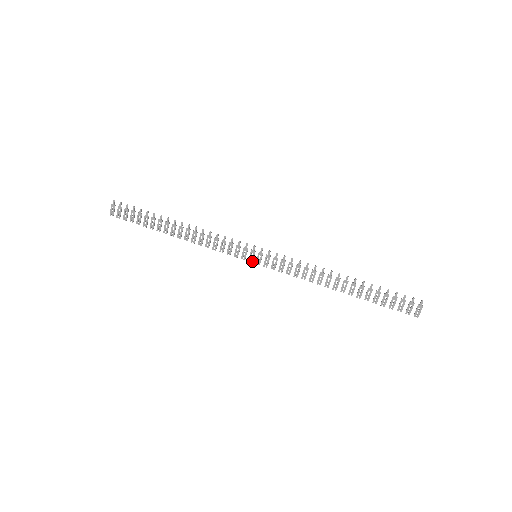
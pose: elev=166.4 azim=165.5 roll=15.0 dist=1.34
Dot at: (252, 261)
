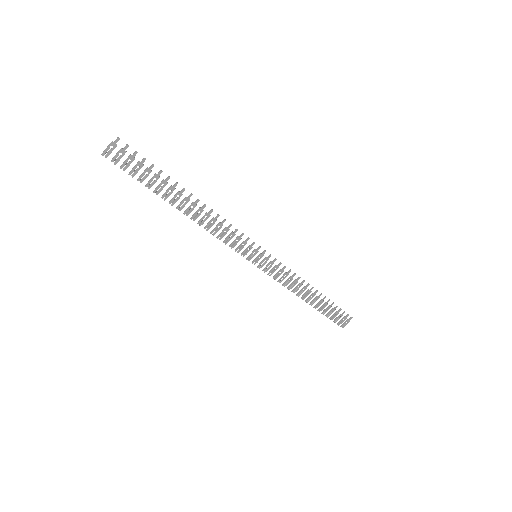
Dot at: occluded
